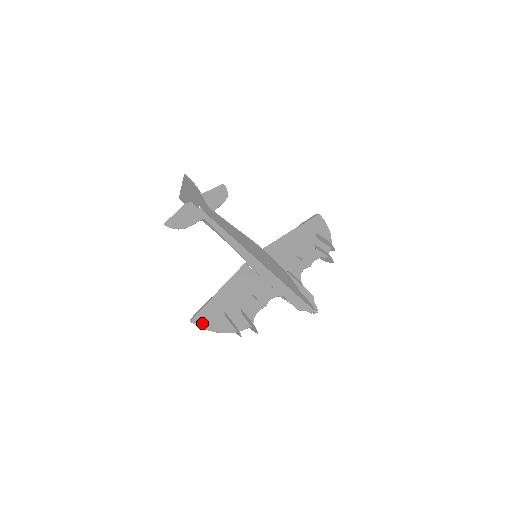
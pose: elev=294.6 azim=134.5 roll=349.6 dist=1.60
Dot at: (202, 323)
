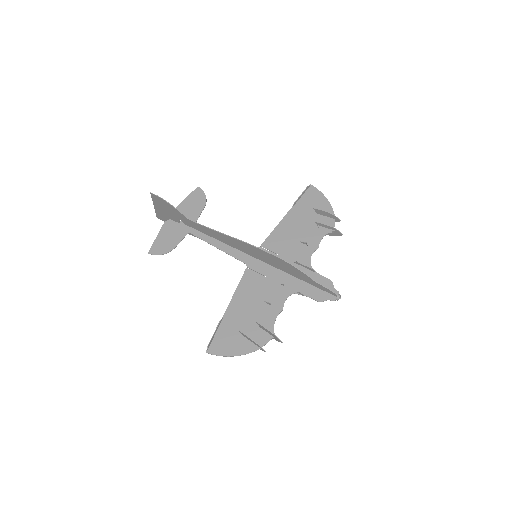
Dot at: (220, 351)
